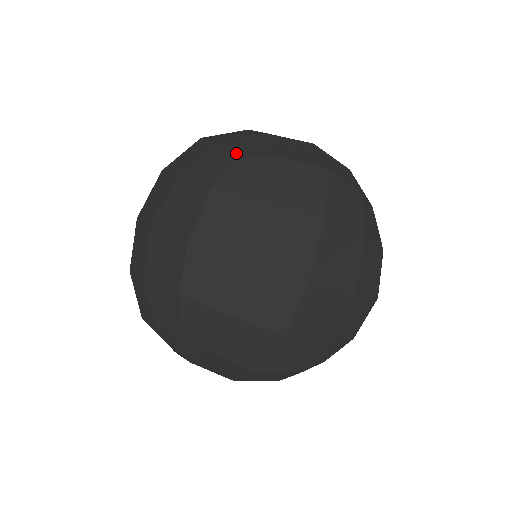
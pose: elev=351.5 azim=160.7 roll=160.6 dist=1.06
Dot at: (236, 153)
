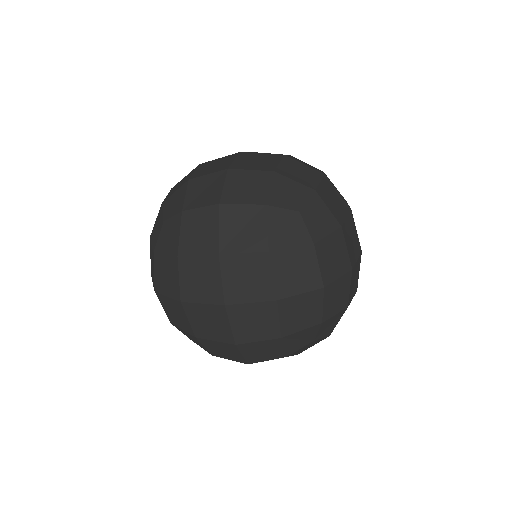
Dot at: occluded
